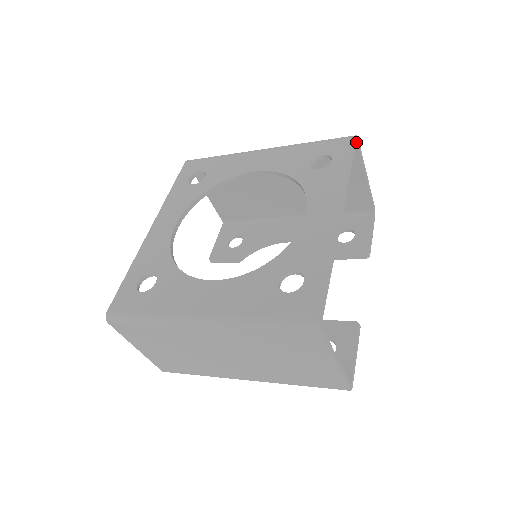
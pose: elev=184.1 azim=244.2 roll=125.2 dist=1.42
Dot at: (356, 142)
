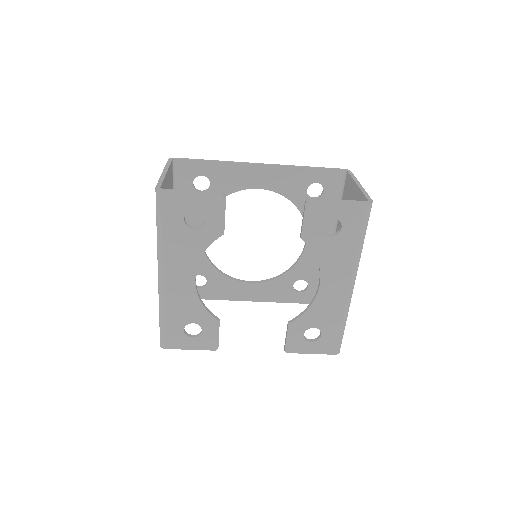
Dot at: (347, 173)
